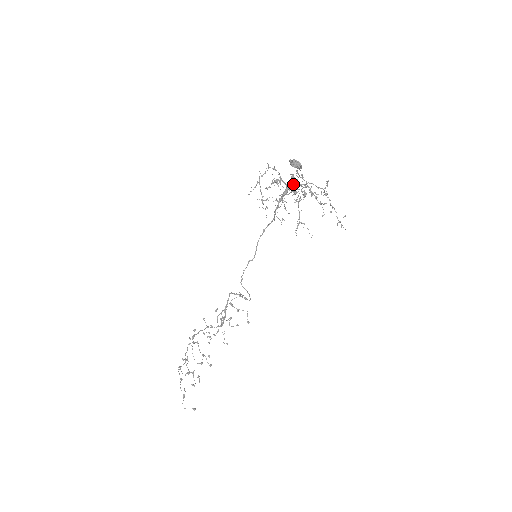
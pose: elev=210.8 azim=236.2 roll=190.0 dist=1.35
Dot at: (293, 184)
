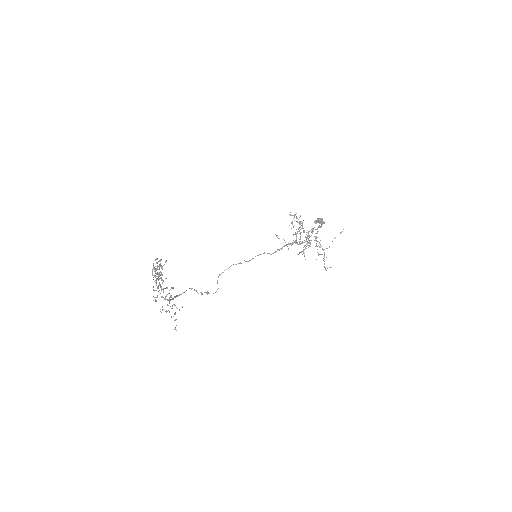
Dot at: occluded
